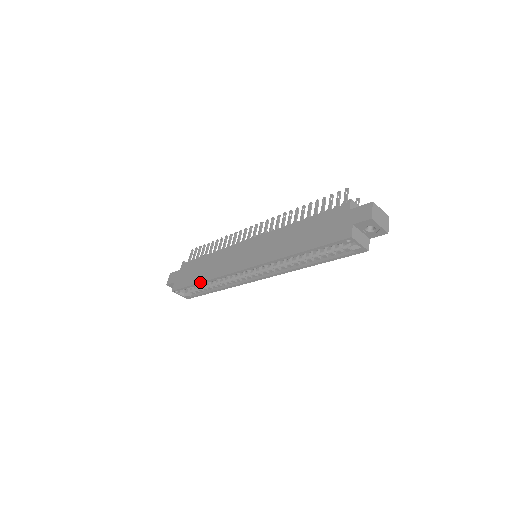
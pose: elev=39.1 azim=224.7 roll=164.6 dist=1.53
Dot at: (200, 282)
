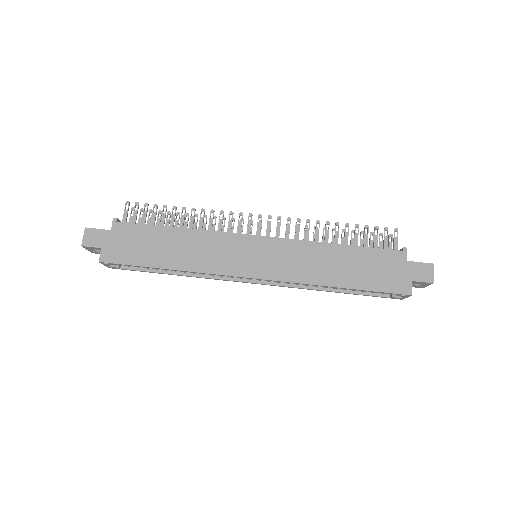
Dot at: (167, 269)
